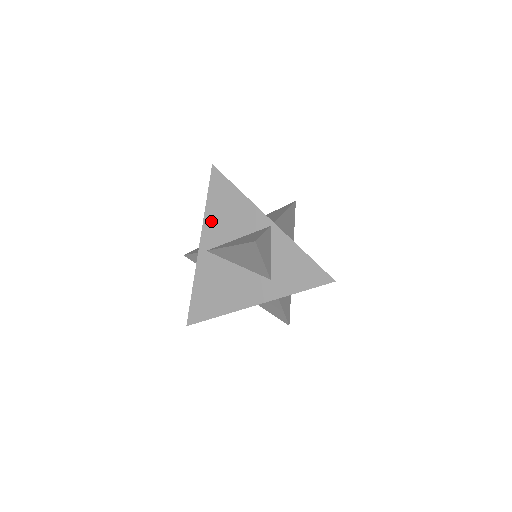
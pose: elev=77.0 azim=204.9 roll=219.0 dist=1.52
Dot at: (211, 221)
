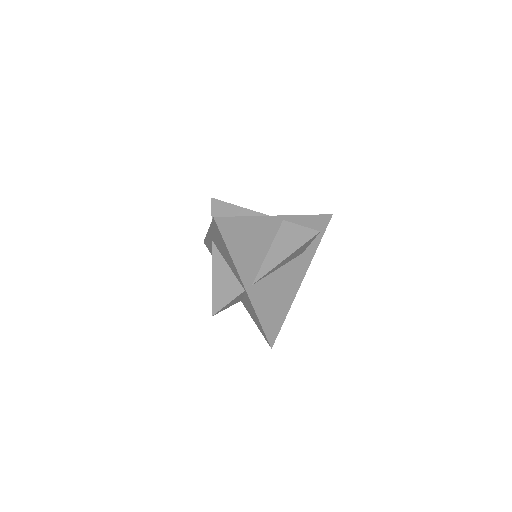
Dot at: (214, 235)
